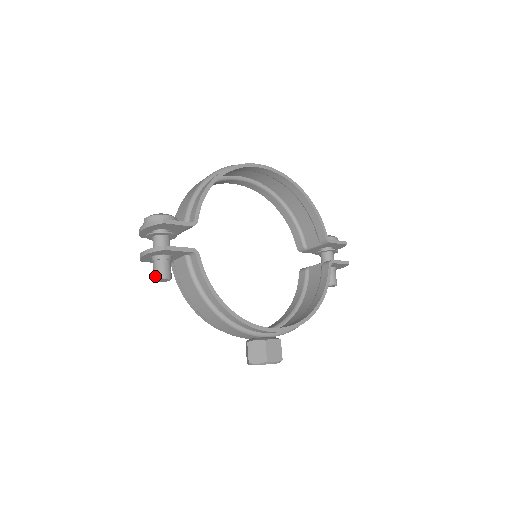
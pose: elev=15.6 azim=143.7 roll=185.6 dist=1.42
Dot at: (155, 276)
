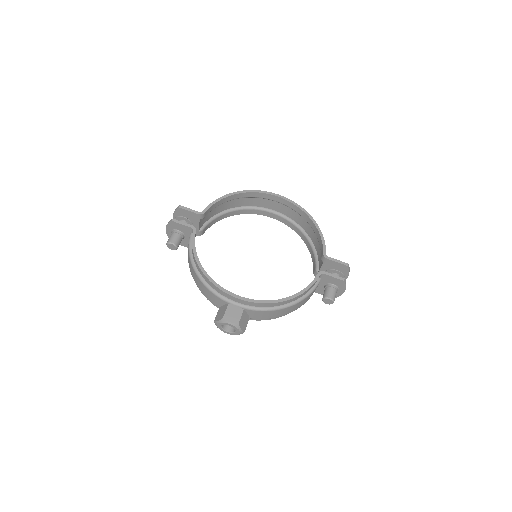
Dot at: (167, 242)
